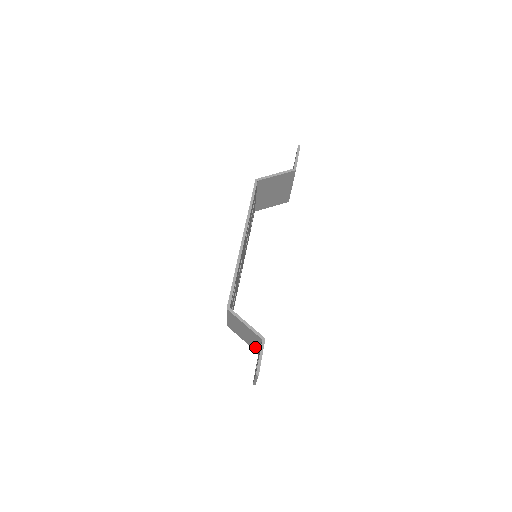
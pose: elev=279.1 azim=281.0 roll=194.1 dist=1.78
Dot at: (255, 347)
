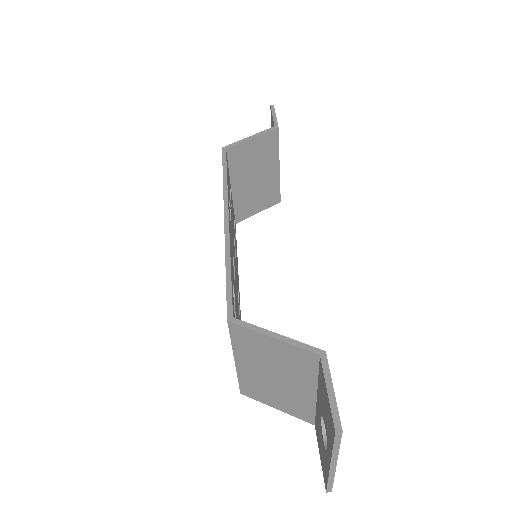
Dot at: (305, 408)
